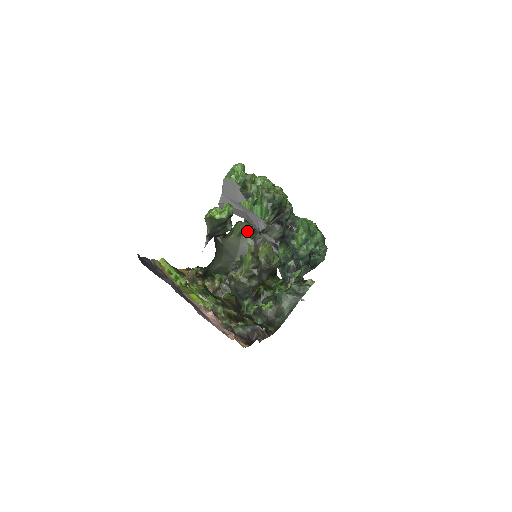
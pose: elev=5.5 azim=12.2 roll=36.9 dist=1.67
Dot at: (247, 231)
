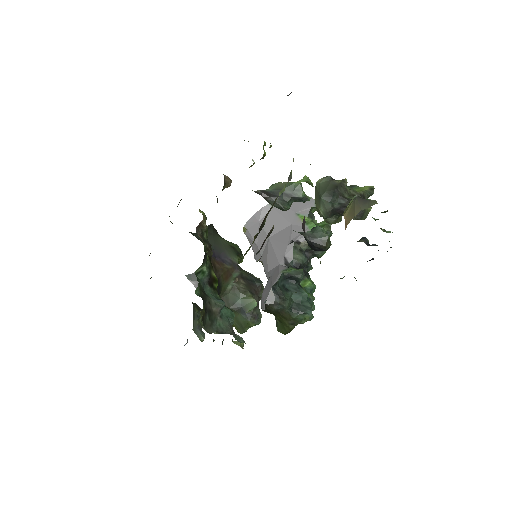
Dot at: (238, 254)
